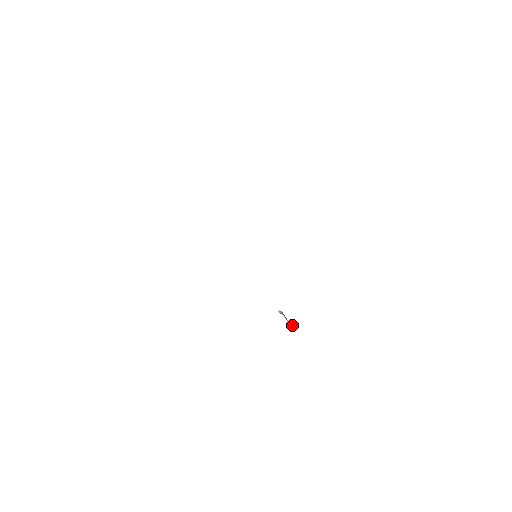
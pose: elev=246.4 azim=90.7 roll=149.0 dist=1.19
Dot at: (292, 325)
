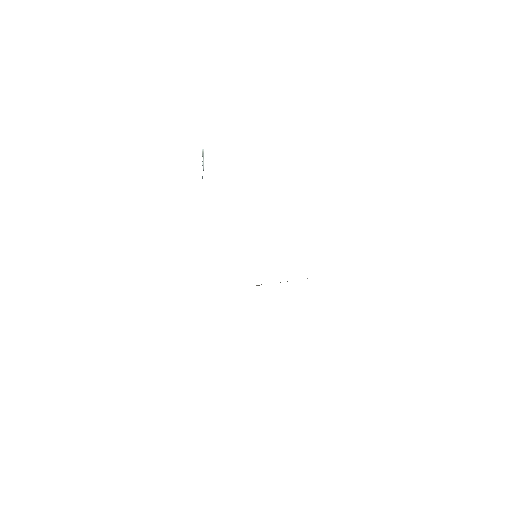
Dot at: occluded
